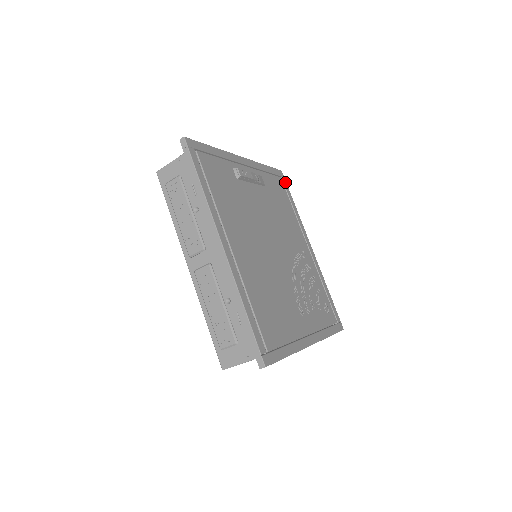
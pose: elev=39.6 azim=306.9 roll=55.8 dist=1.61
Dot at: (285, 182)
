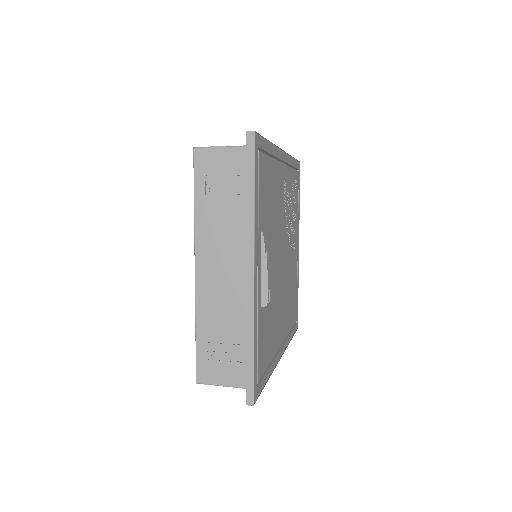
Dot at: (260, 140)
